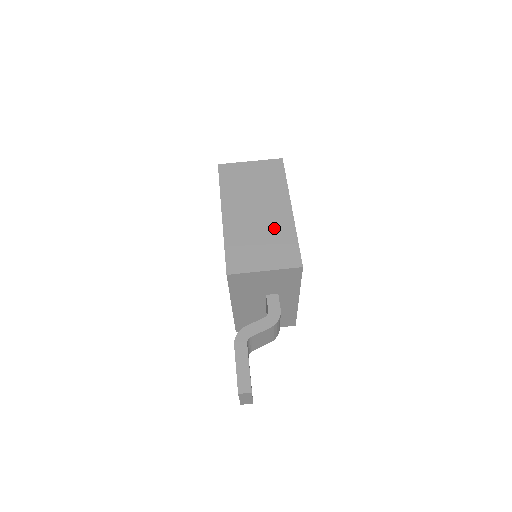
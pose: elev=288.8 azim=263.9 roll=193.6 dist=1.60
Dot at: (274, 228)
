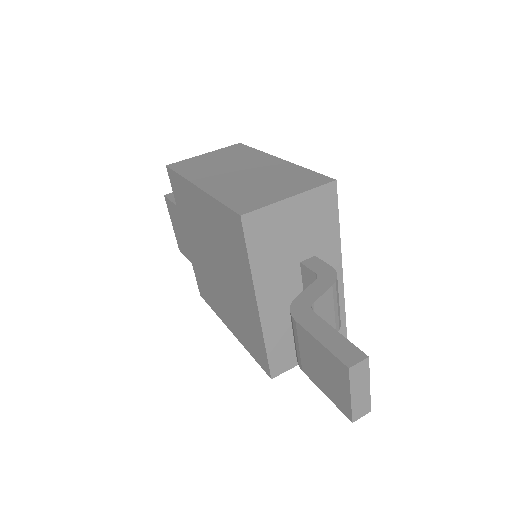
Dot at: (272, 173)
